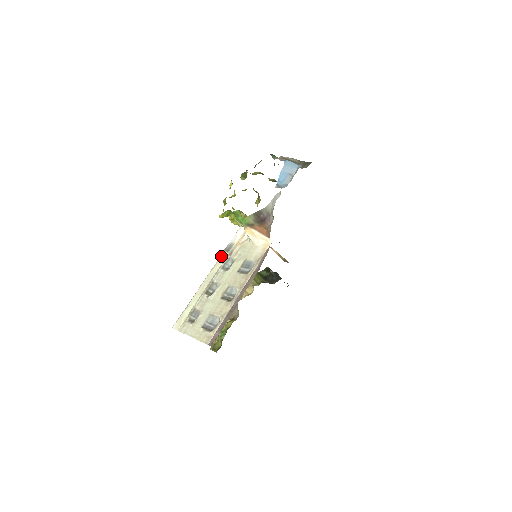
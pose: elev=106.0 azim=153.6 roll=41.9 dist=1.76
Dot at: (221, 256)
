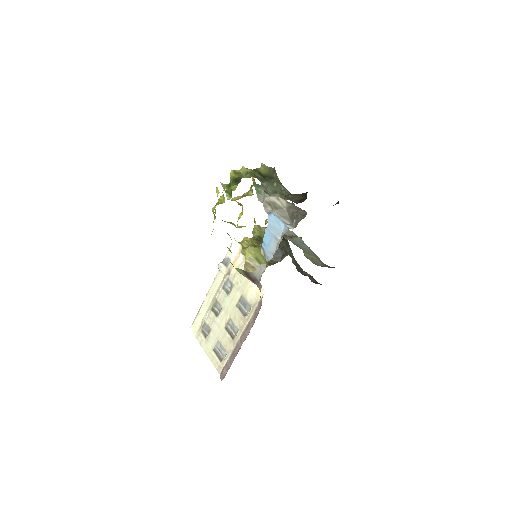
Dot at: (220, 271)
